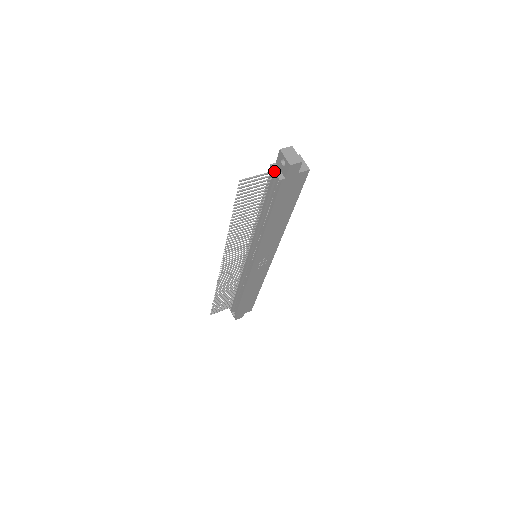
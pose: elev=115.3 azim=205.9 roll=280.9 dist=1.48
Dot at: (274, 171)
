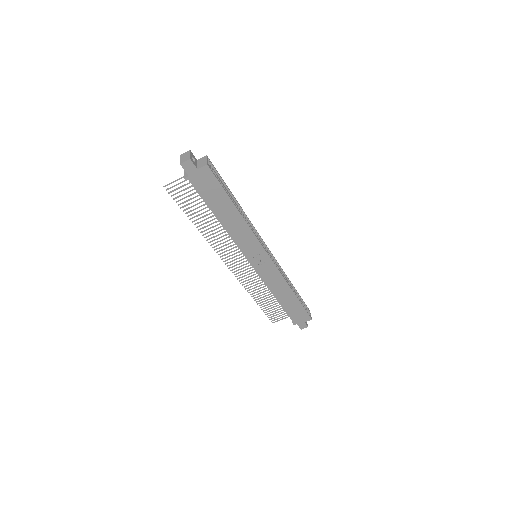
Dot at: (184, 173)
